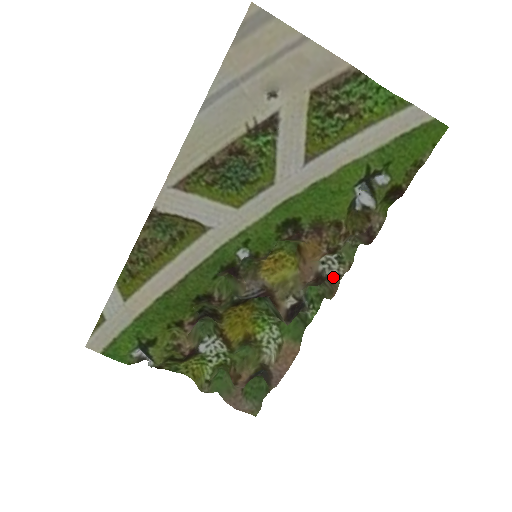
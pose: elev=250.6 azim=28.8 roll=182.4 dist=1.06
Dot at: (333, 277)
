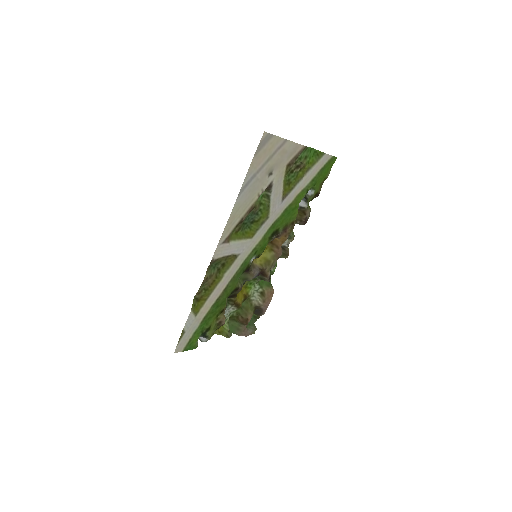
Dot at: (285, 247)
